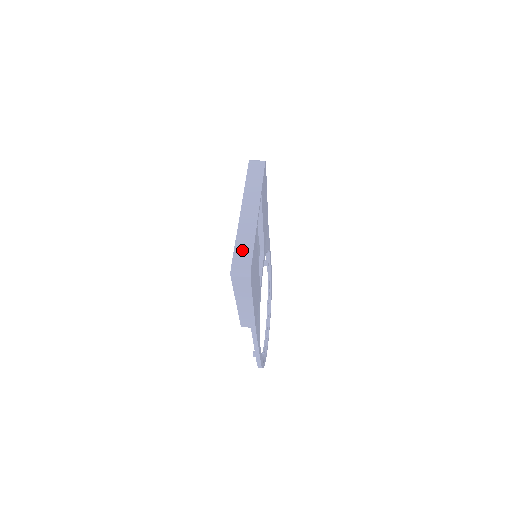
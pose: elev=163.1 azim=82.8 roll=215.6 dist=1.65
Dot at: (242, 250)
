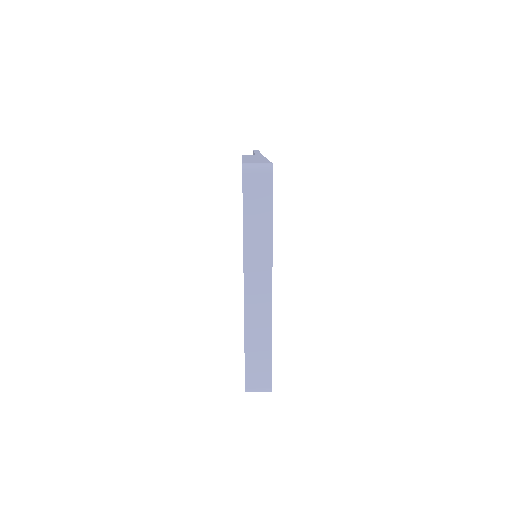
Dot at: (256, 360)
